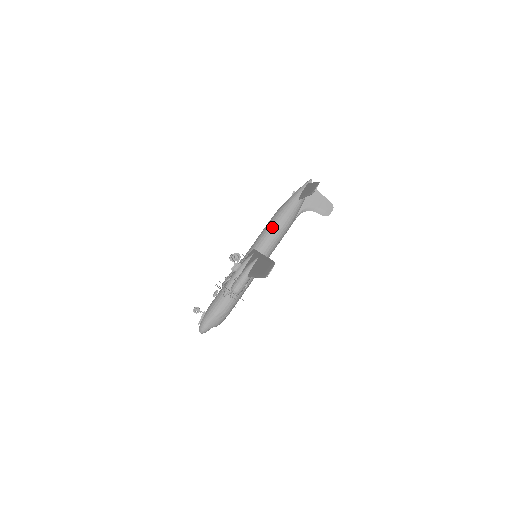
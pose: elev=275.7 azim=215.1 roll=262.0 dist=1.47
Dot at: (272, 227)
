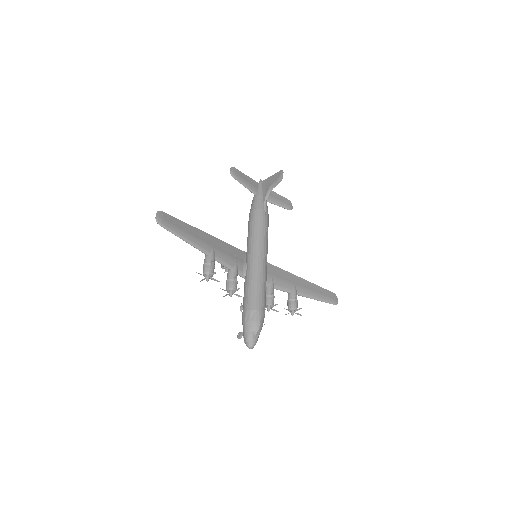
Dot at: (248, 227)
